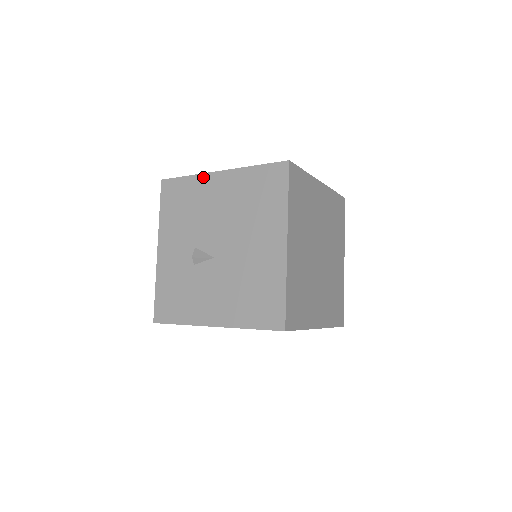
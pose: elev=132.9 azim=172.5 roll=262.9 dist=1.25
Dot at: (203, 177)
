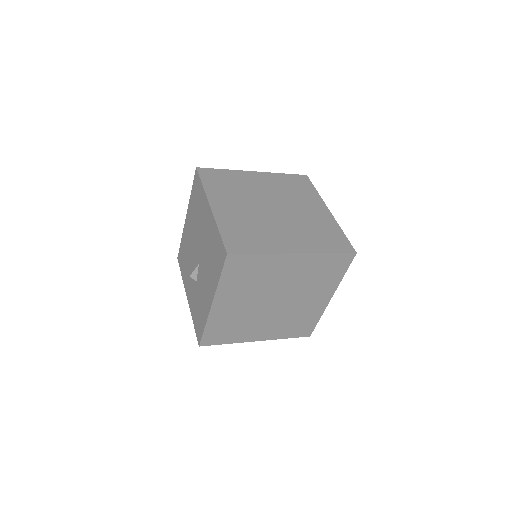
Dot at: (184, 230)
